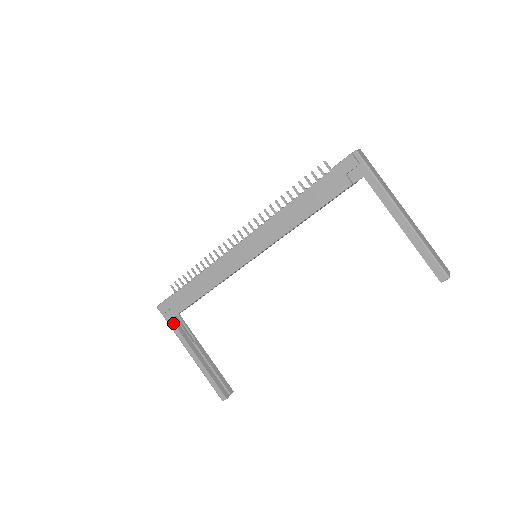
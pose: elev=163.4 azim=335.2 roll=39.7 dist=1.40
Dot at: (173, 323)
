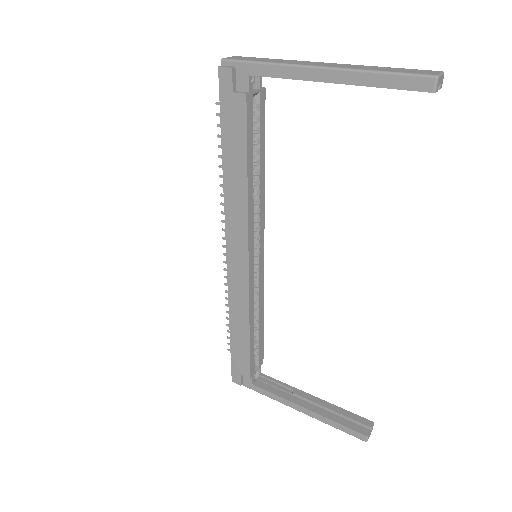
Dot at: (257, 387)
